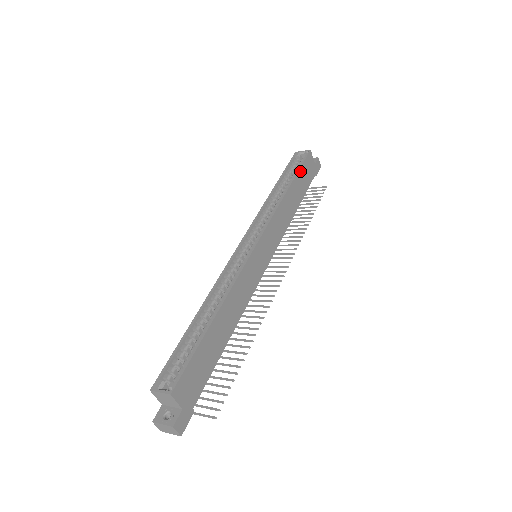
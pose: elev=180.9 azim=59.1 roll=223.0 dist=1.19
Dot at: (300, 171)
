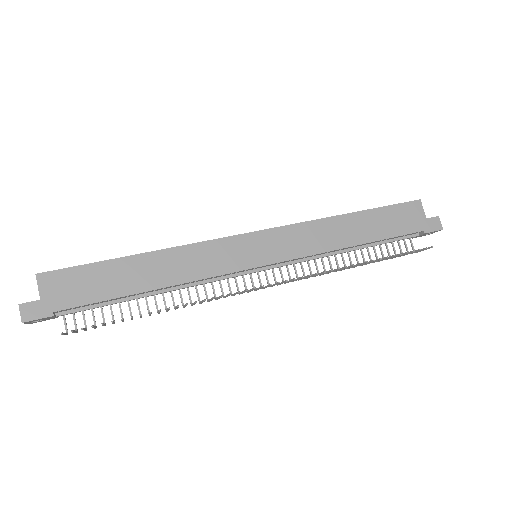
Dot at: (383, 210)
